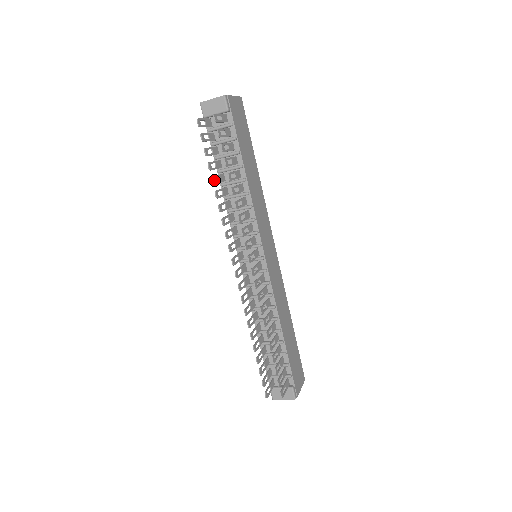
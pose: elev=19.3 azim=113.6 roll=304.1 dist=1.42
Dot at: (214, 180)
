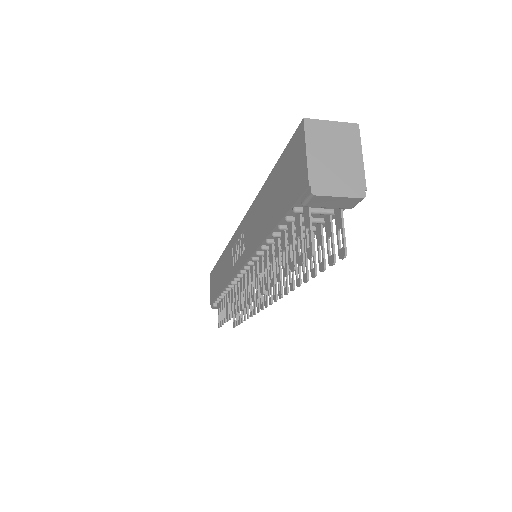
Dot at: (280, 275)
